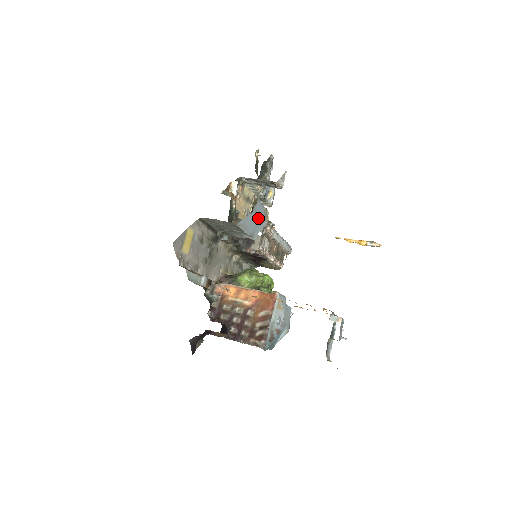
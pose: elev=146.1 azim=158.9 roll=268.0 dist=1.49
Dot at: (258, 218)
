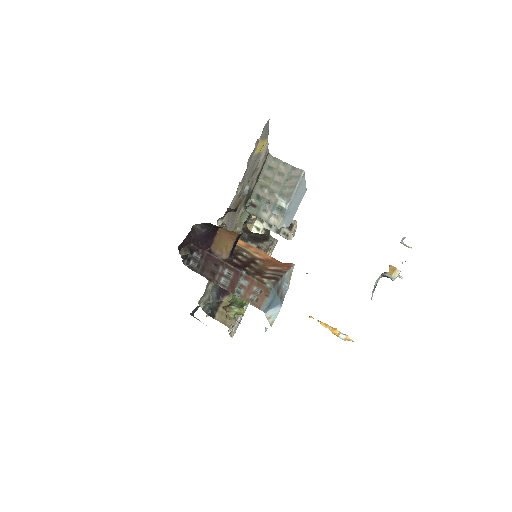
Dot at: (298, 206)
